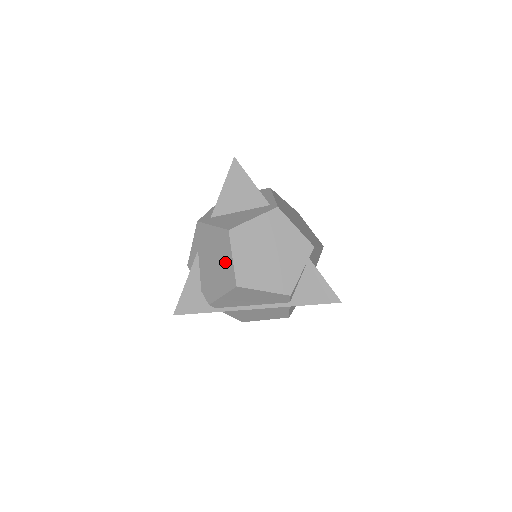
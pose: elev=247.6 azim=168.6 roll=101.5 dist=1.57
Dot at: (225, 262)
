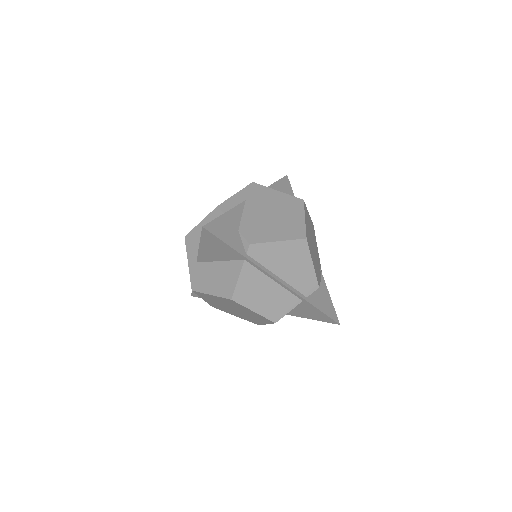
Dot at: (292, 218)
